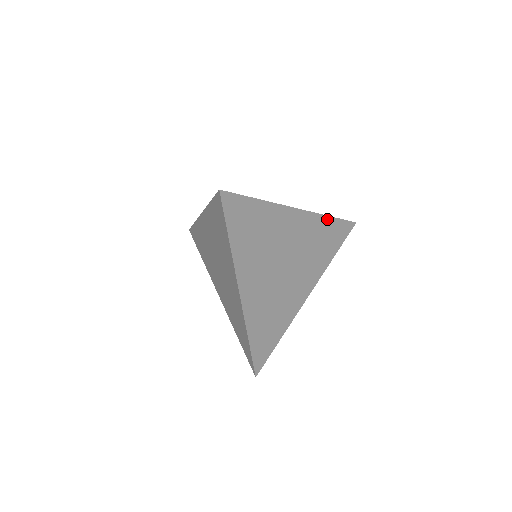
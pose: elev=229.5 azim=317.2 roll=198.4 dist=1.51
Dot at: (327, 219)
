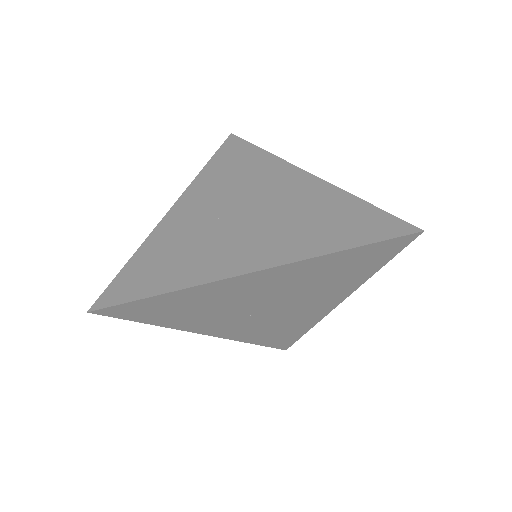
Dot at: occluded
